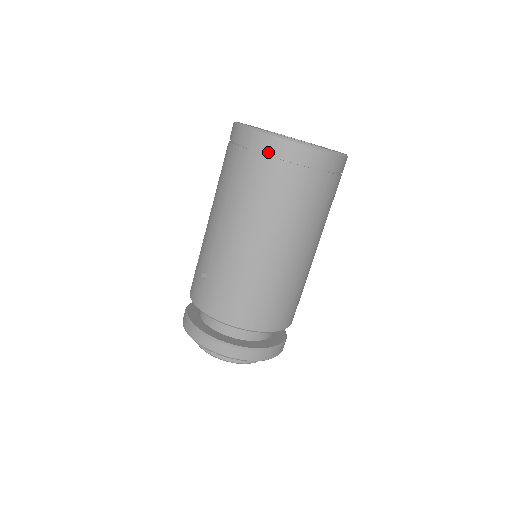
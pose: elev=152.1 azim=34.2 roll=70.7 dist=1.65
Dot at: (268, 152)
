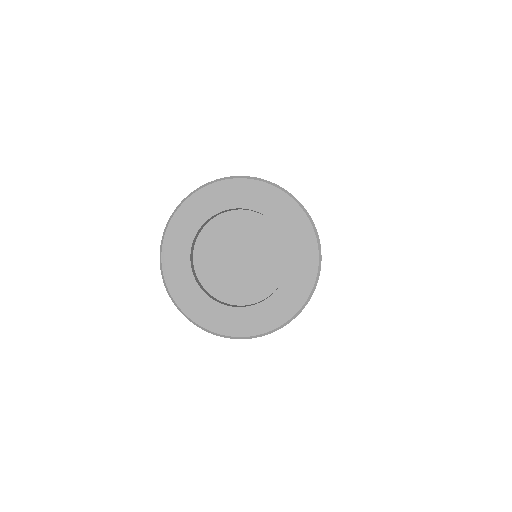
Dot at: occluded
